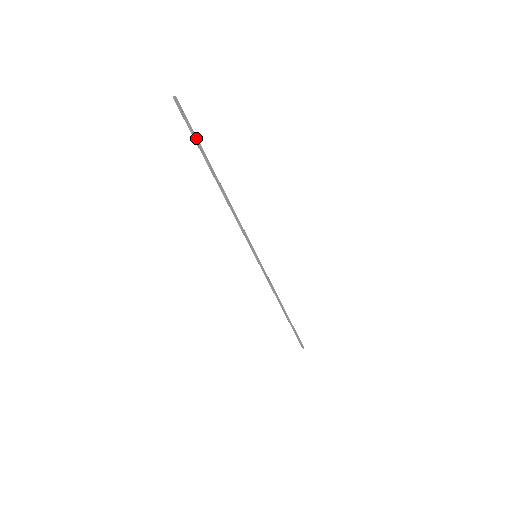
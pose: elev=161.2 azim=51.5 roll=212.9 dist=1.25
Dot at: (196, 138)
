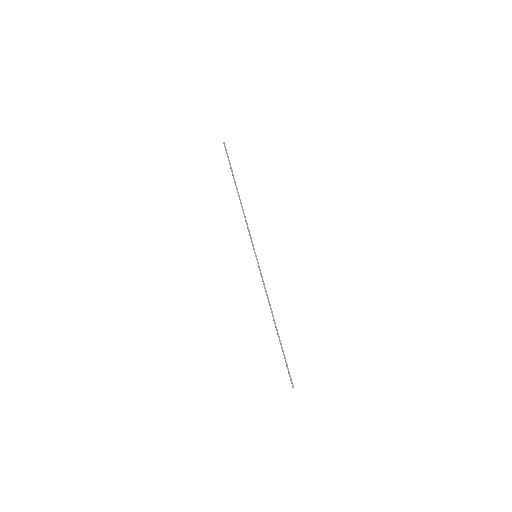
Dot at: occluded
